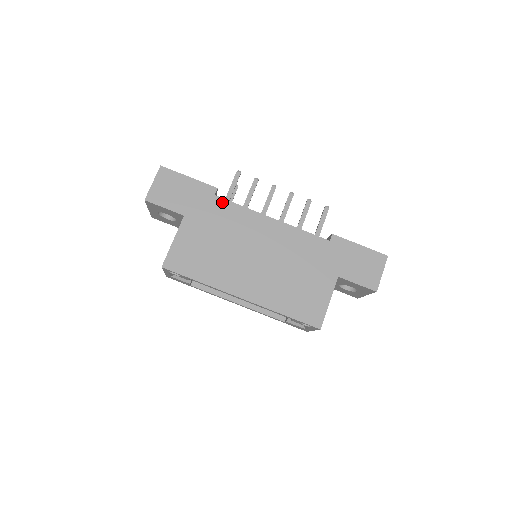
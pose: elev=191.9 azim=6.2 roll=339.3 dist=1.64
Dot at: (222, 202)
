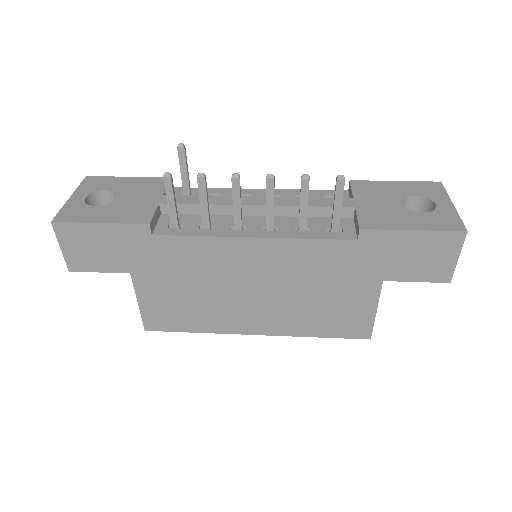
Dot at: (168, 241)
